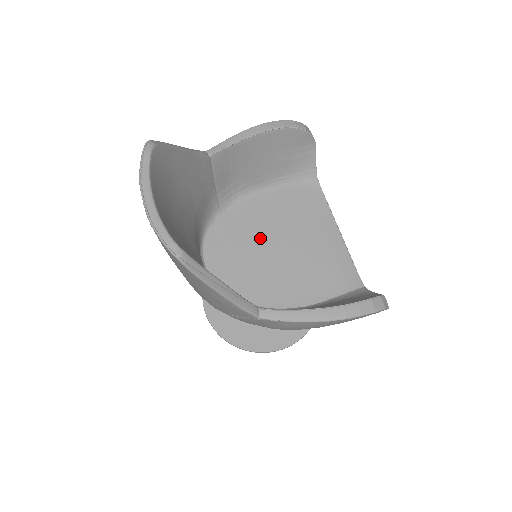
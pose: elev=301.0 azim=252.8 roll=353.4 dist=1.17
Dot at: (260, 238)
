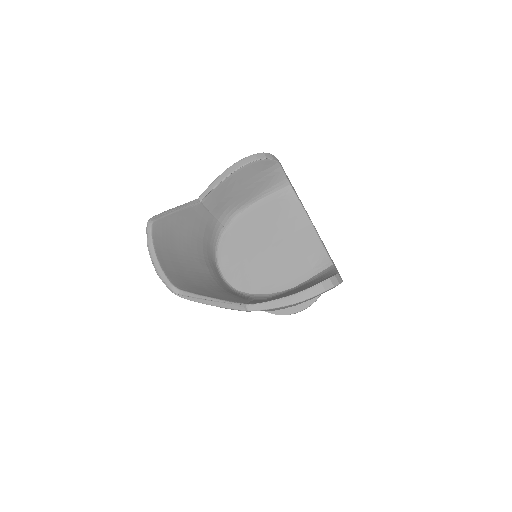
Dot at: (255, 243)
